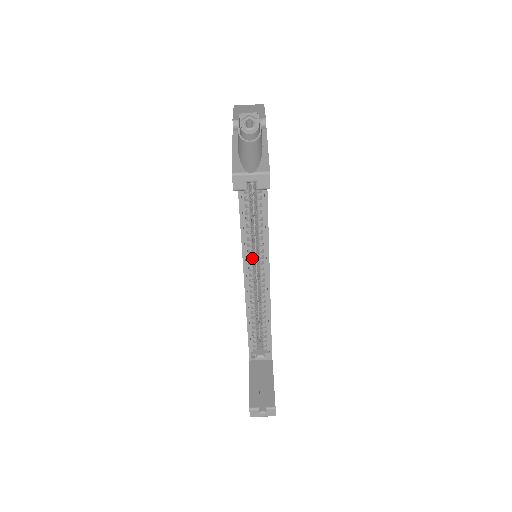
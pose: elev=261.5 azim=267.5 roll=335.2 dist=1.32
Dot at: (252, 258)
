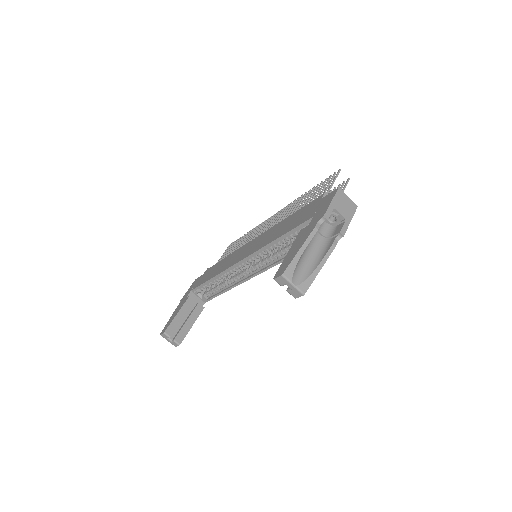
Dot at: (251, 261)
